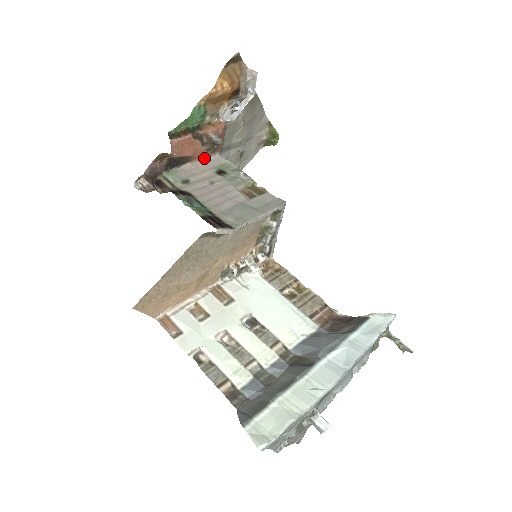
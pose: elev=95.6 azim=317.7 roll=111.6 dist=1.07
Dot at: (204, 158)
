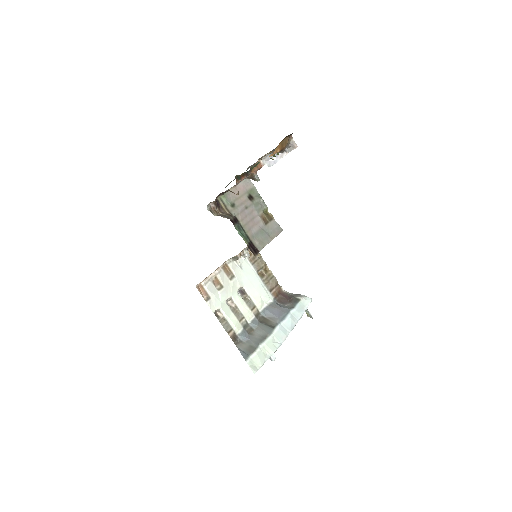
Dot at: (241, 181)
